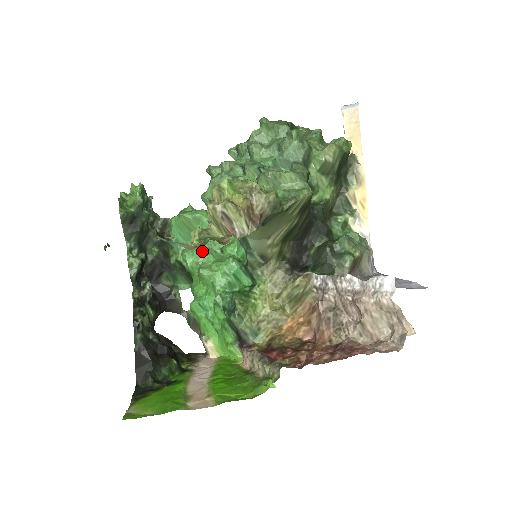
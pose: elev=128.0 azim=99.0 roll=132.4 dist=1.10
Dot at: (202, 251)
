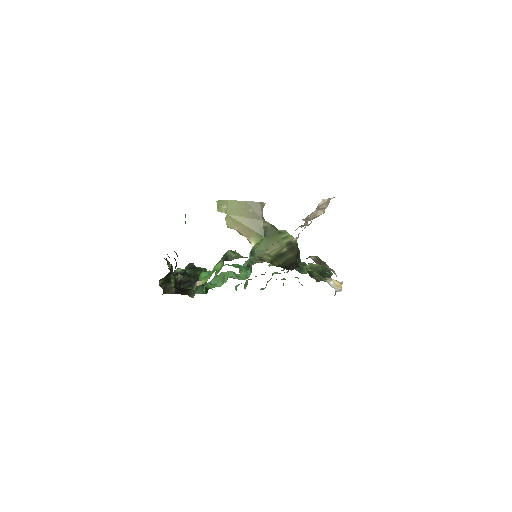
Dot at: occluded
